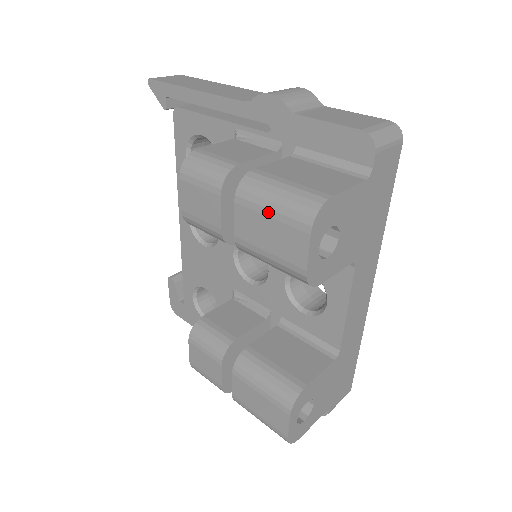
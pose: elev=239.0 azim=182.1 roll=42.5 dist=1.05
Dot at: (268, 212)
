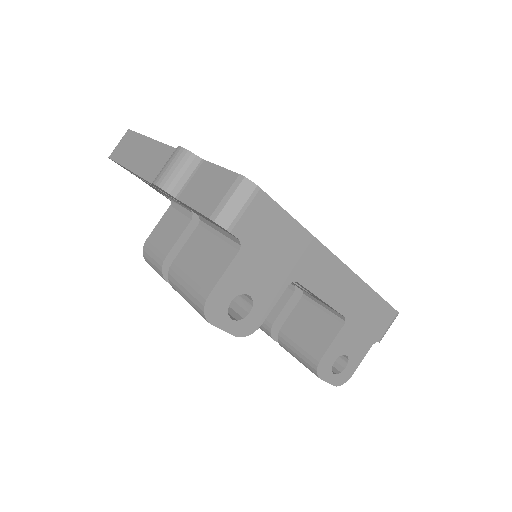
Dot at: occluded
